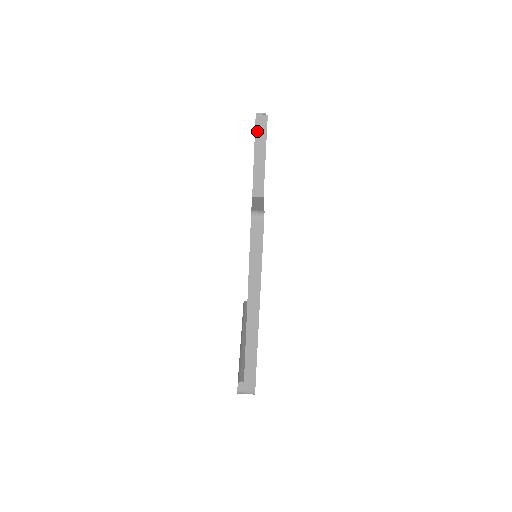
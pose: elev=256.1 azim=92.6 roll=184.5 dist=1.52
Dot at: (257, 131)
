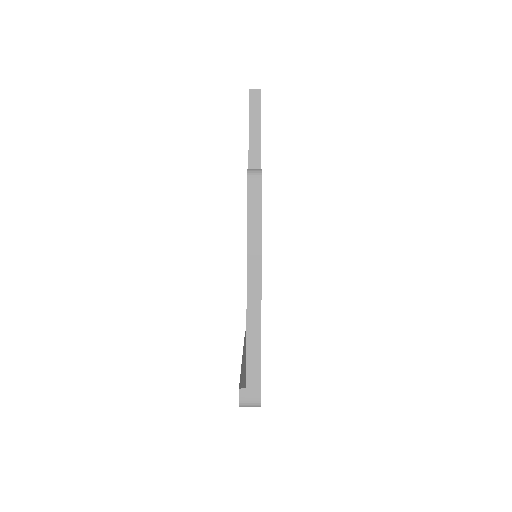
Dot at: (251, 106)
